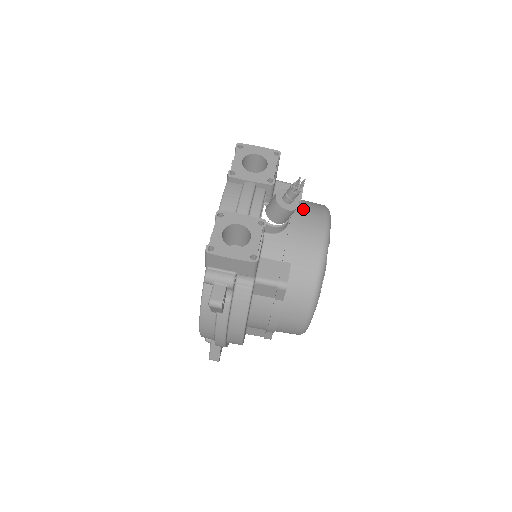
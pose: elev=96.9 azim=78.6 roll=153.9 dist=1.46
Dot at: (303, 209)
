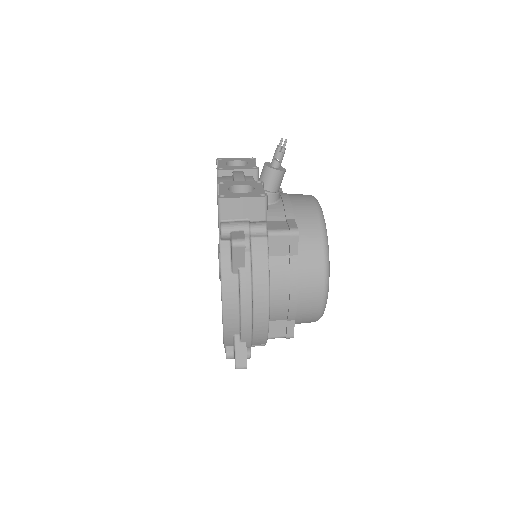
Dot at: occluded
